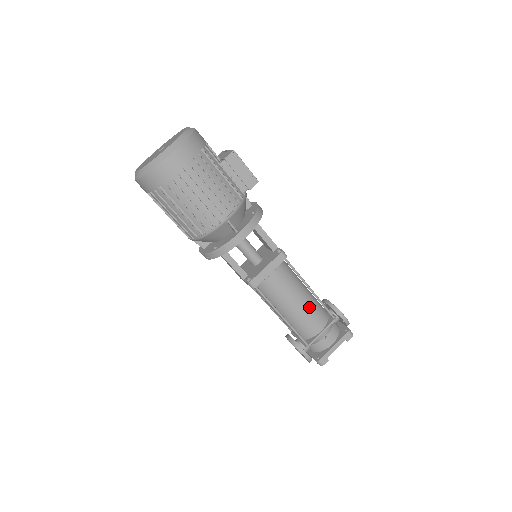
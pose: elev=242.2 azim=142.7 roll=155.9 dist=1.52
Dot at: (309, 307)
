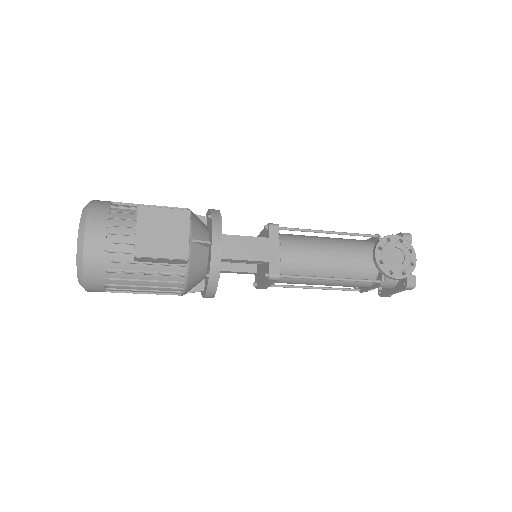
Dot at: (341, 282)
